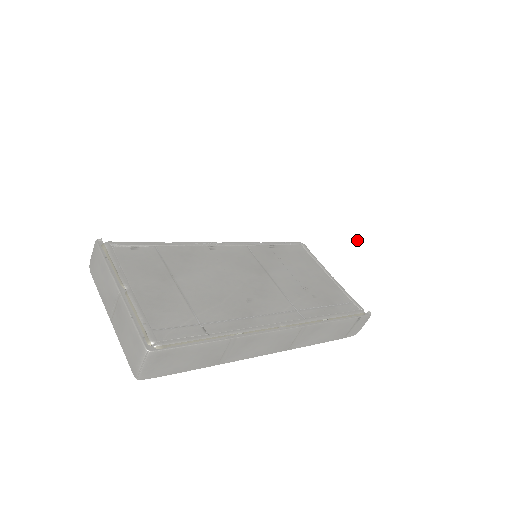
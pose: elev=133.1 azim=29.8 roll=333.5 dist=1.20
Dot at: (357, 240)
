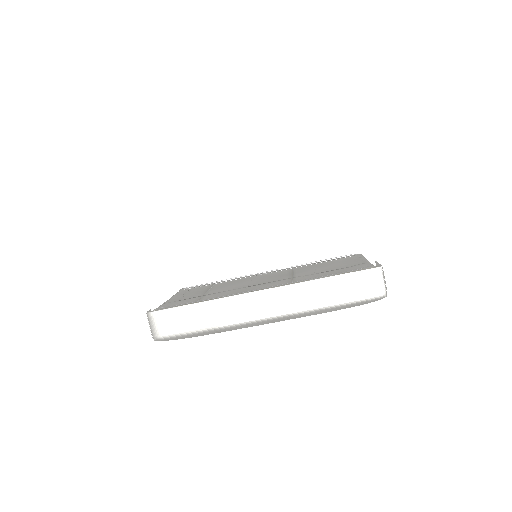
Dot at: (268, 194)
